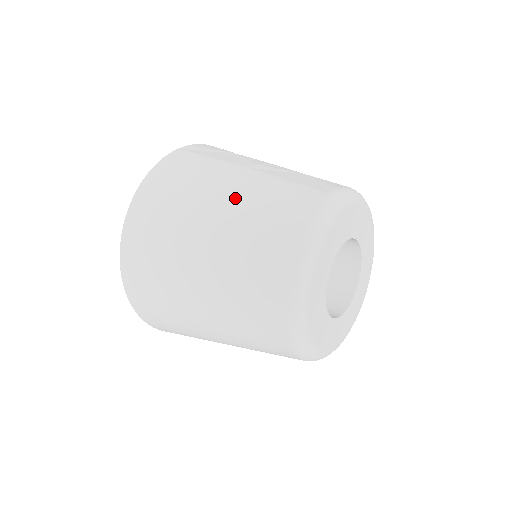
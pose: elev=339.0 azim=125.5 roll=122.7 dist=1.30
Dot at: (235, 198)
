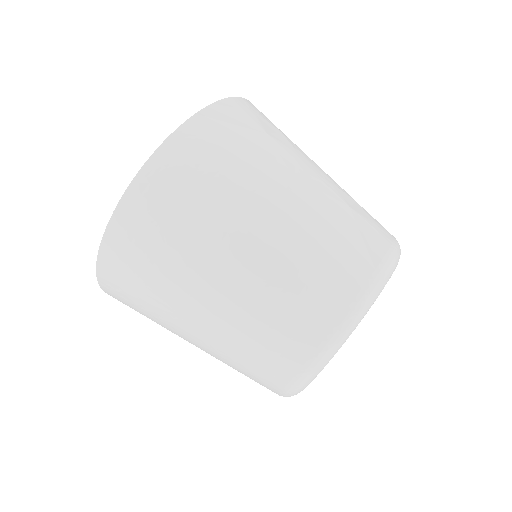
Dot at: (266, 246)
